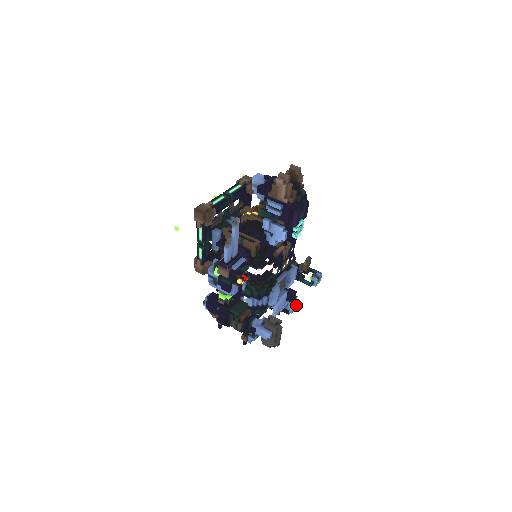
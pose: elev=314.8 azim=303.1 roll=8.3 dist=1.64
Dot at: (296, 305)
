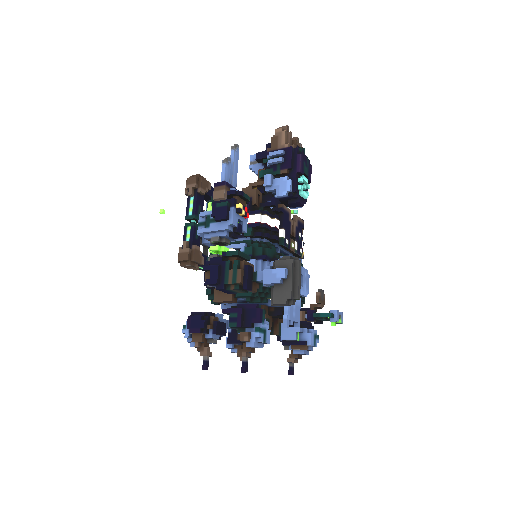
Dot at: (315, 339)
